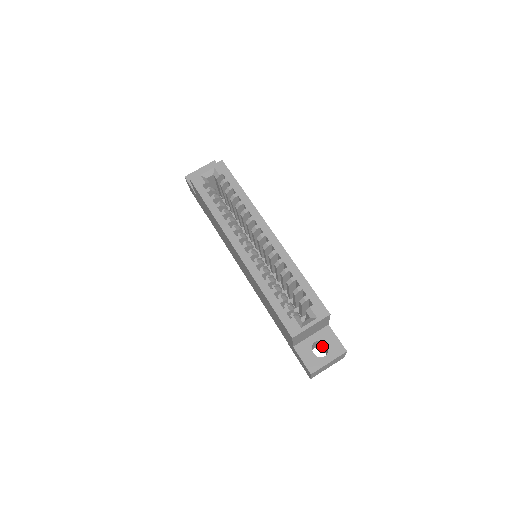
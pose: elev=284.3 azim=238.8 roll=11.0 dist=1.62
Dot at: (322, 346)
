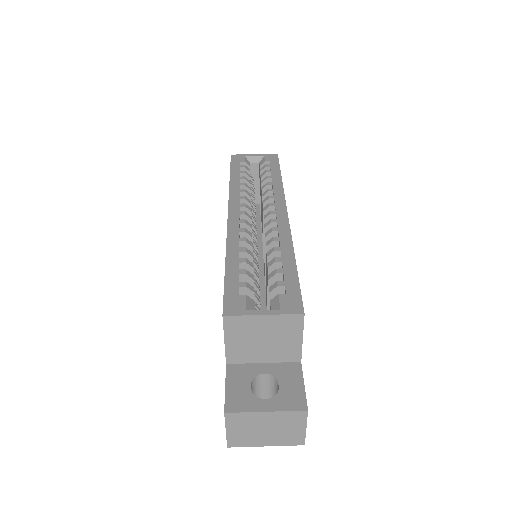
Dot at: occluded
